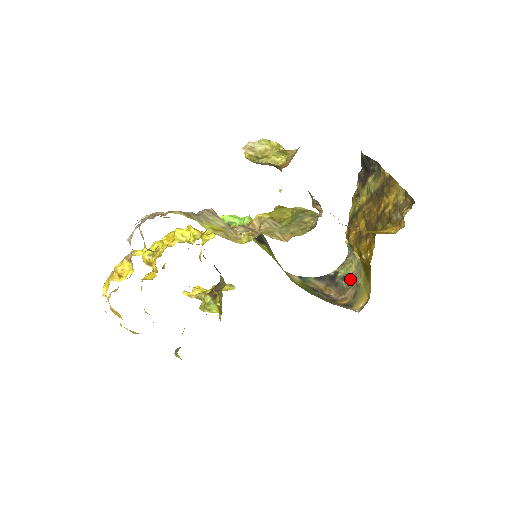
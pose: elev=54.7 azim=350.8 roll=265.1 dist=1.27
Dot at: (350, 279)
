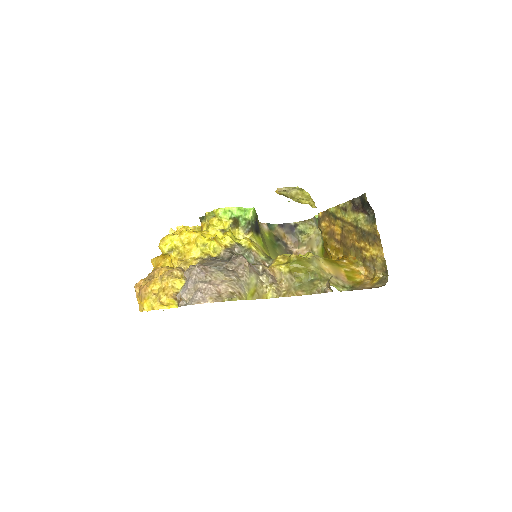
Dot at: (307, 238)
